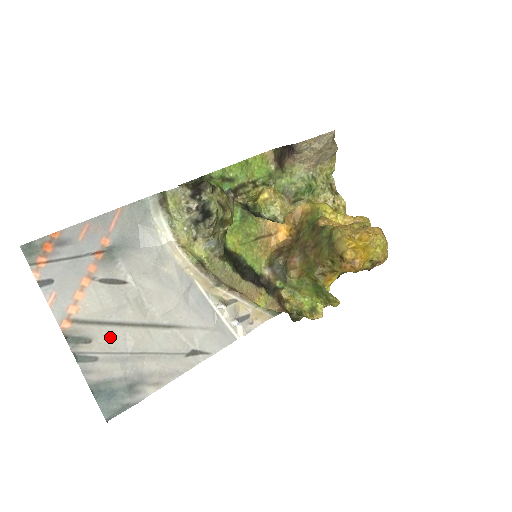
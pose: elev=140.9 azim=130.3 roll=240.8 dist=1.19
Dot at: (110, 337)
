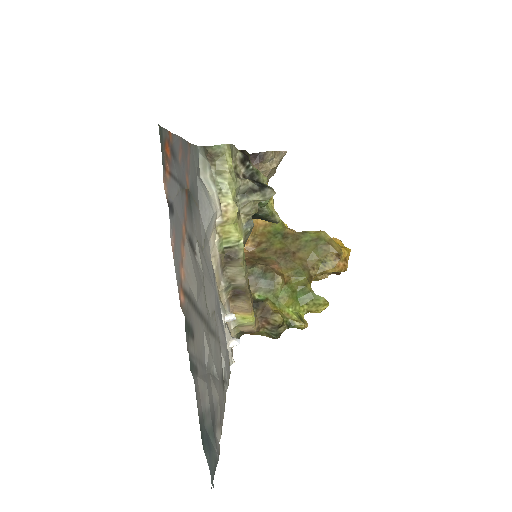
Dot at: (199, 335)
